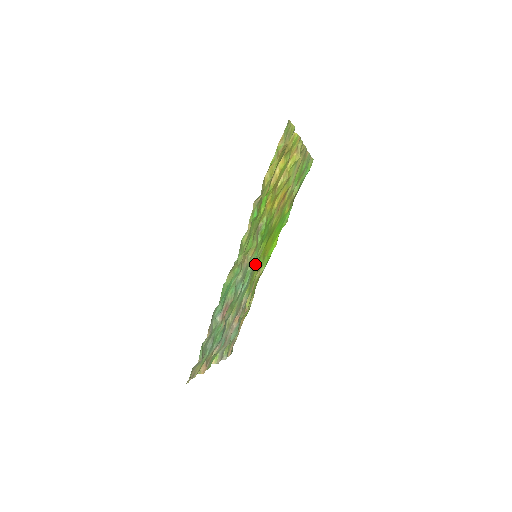
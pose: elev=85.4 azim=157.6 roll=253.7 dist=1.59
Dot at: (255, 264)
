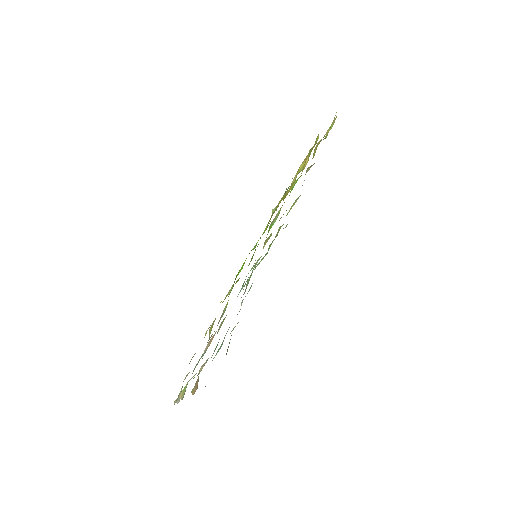
Dot at: occluded
